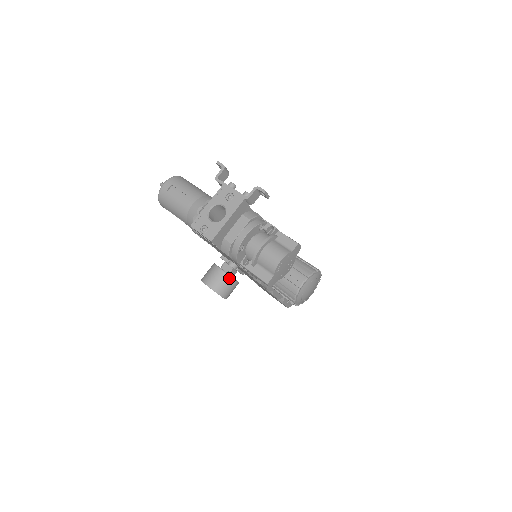
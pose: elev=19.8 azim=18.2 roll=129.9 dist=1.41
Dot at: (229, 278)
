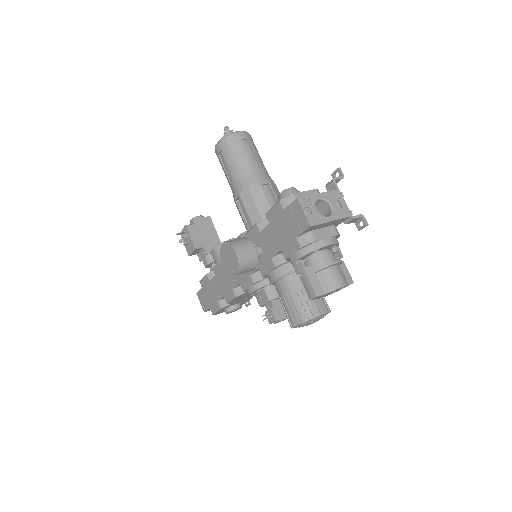
Dot at: (256, 261)
